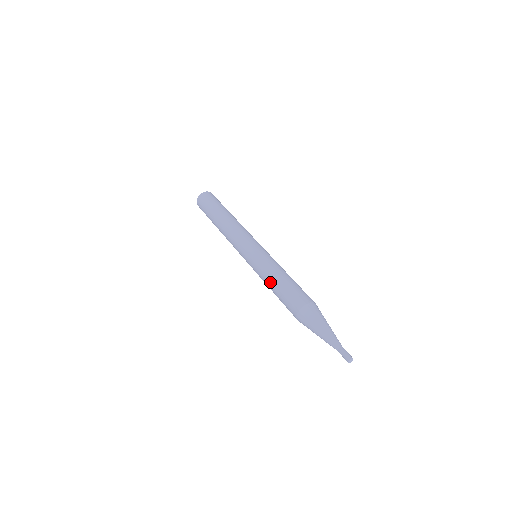
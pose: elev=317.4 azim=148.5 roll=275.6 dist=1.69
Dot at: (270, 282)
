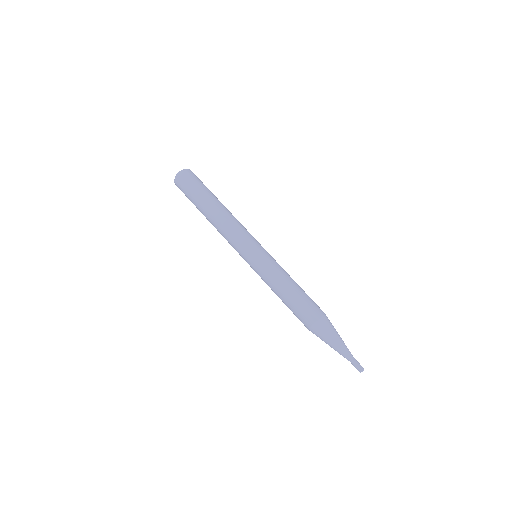
Dot at: occluded
